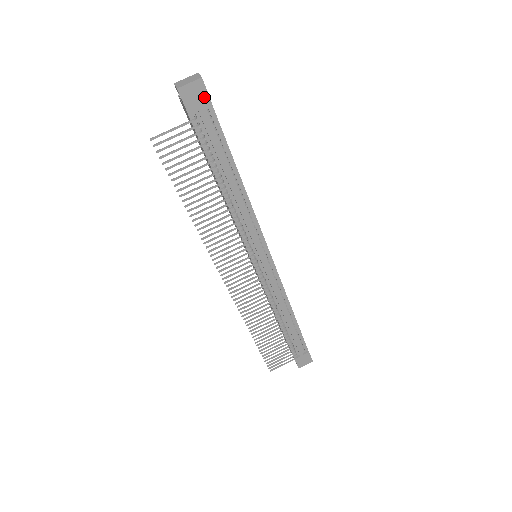
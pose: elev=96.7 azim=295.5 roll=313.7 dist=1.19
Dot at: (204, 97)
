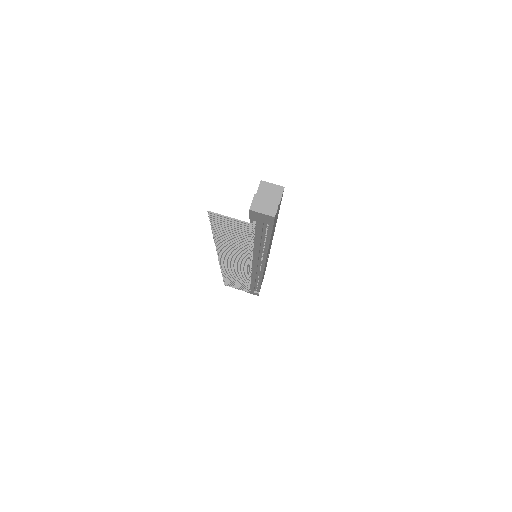
Dot at: (269, 221)
